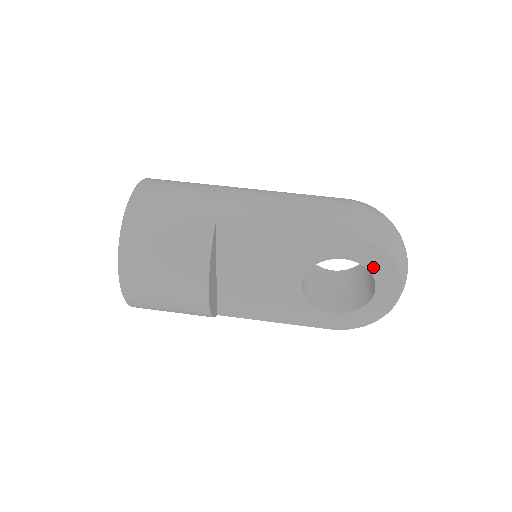
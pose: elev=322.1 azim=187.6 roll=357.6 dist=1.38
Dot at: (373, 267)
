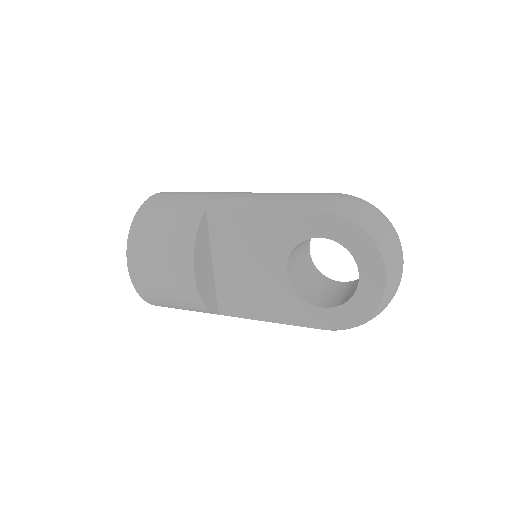
Dot at: (350, 245)
